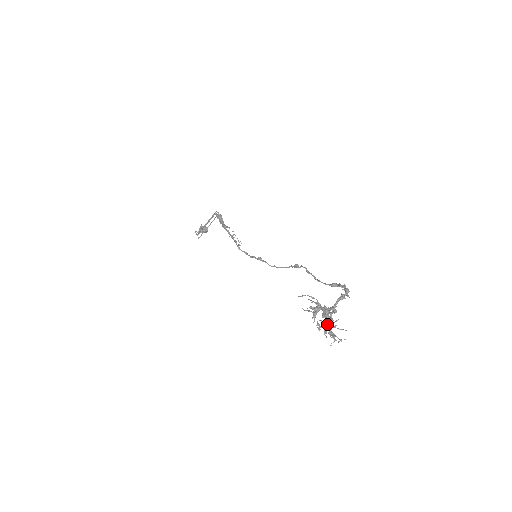
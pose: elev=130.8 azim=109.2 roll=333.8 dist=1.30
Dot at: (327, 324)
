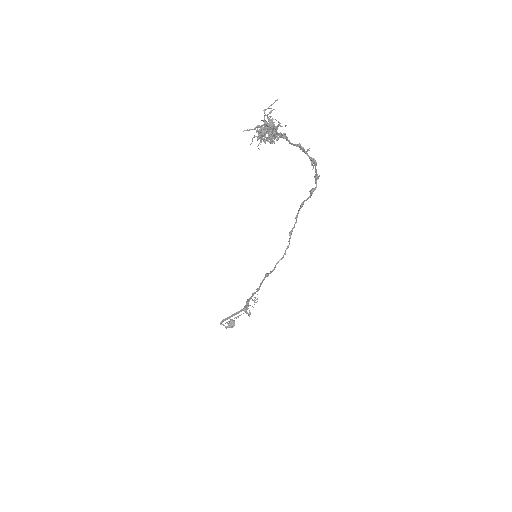
Dot at: (269, 128)
